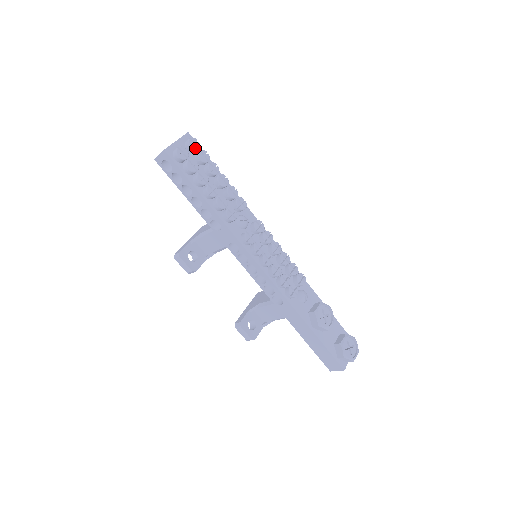
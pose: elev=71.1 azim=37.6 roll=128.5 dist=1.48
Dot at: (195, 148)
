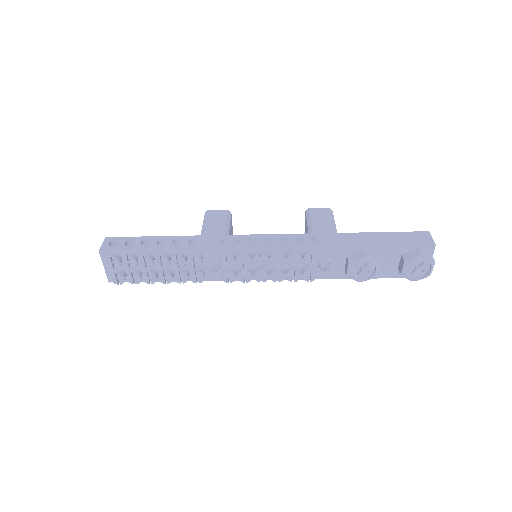
Dot at: (117, 266)
